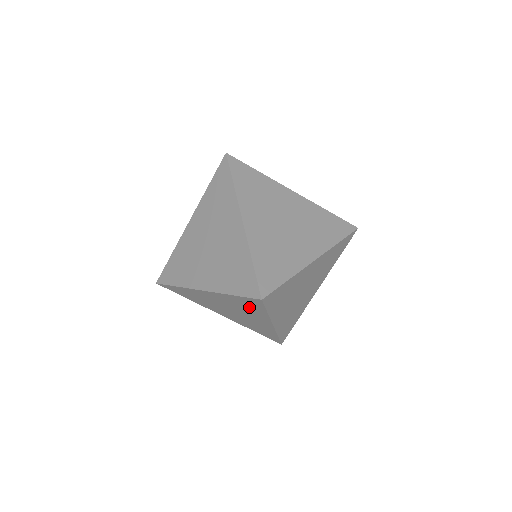
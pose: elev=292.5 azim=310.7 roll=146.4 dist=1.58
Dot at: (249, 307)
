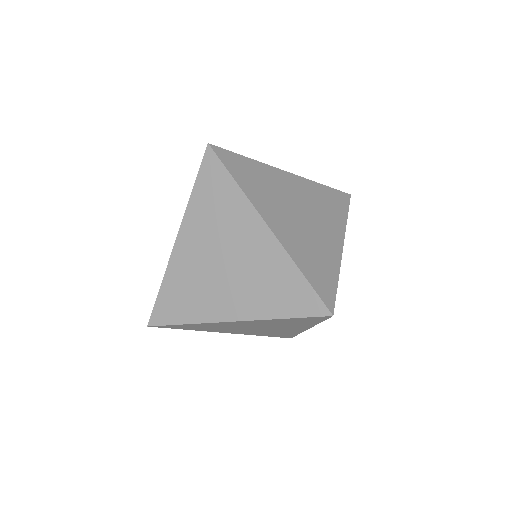
Dot at: (295, 323)
